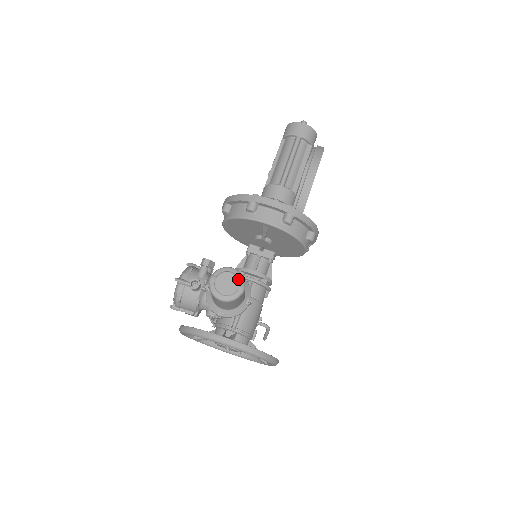
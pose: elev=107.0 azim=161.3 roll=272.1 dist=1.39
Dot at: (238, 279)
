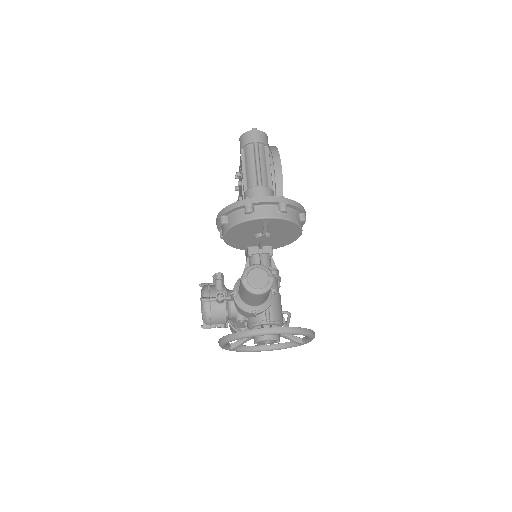
Dot at: (265, 271)
